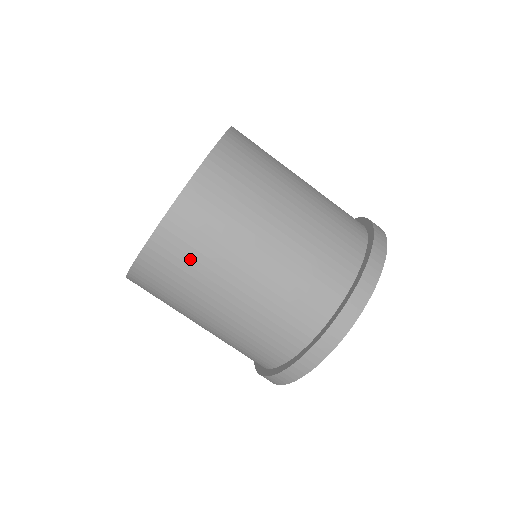
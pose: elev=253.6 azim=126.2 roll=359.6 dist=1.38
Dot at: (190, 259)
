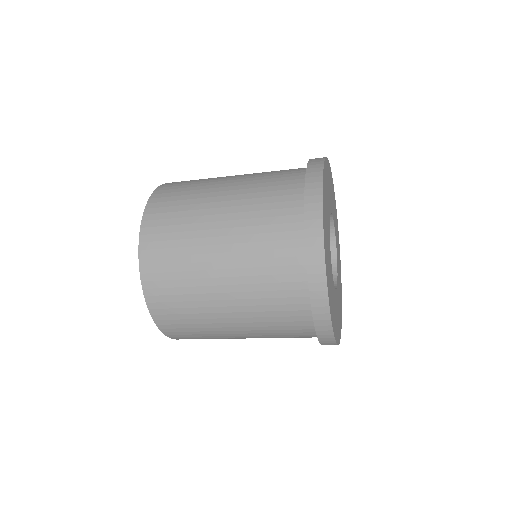
Dot at: occluded
